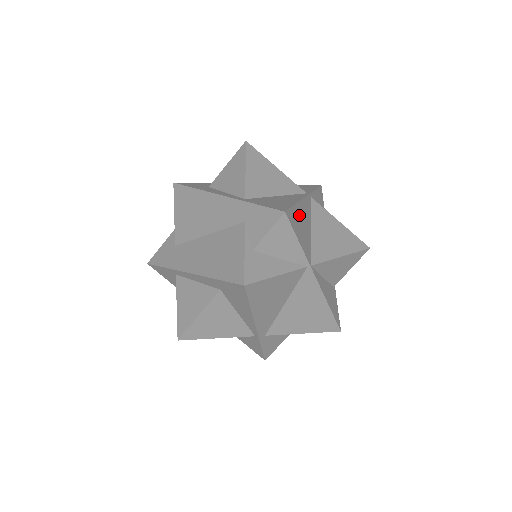
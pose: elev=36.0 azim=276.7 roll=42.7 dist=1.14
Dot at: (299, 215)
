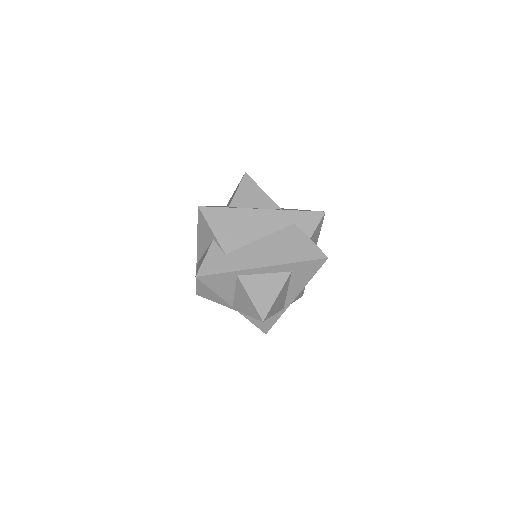
Dot at: occluded
